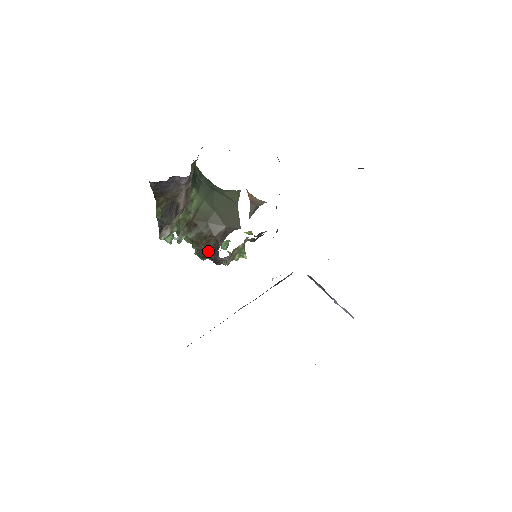
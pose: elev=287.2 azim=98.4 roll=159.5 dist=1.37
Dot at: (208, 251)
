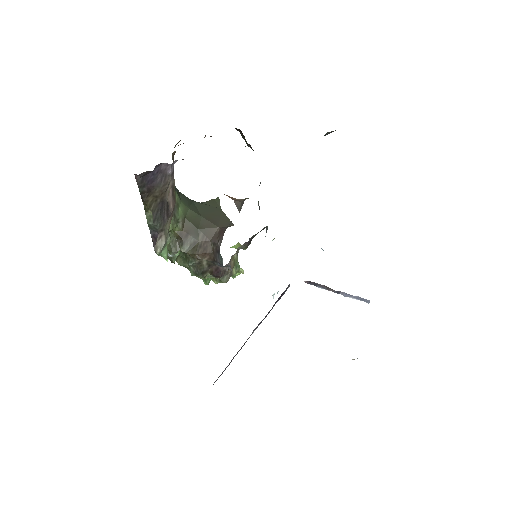
Dot at: (207, 261)
